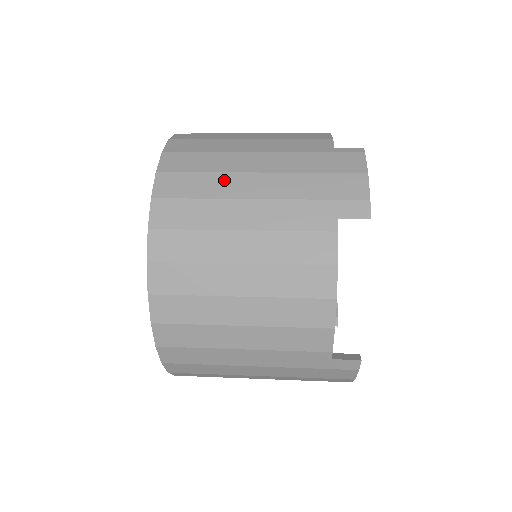
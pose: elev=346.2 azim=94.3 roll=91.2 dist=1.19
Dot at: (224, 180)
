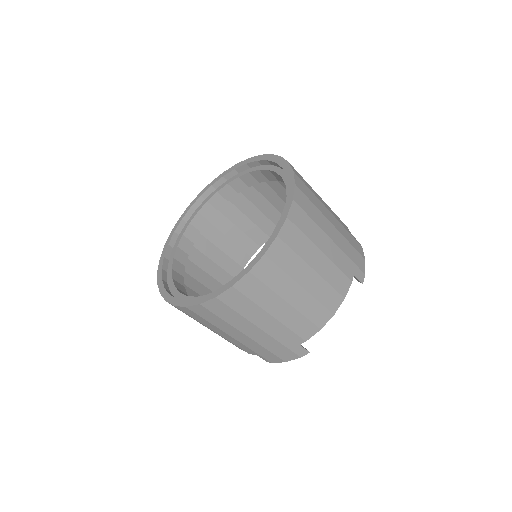
Dot at: (321, 217)
